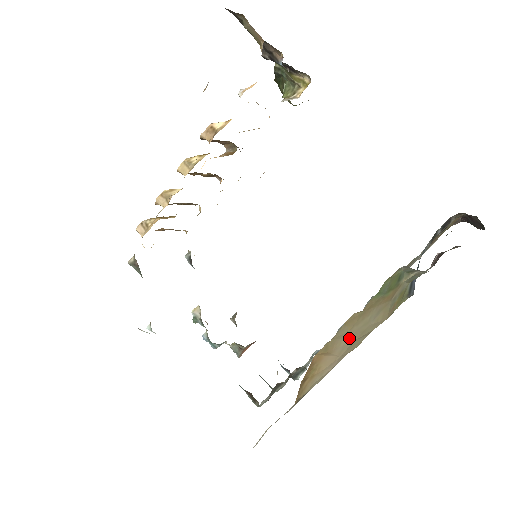
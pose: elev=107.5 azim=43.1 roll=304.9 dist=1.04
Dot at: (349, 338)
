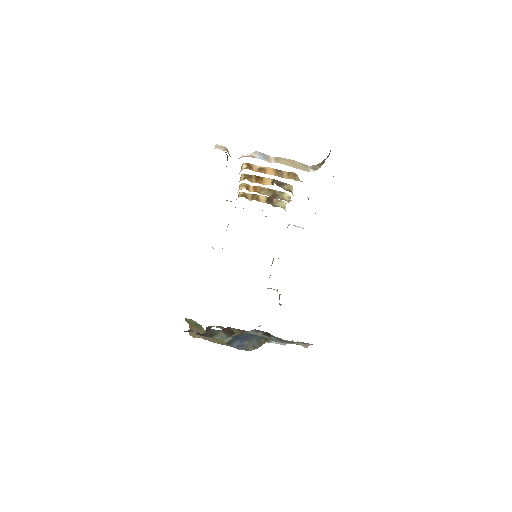
Dot at: occluded
